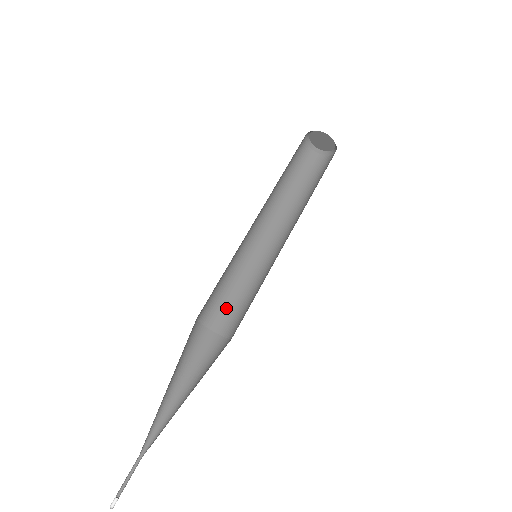
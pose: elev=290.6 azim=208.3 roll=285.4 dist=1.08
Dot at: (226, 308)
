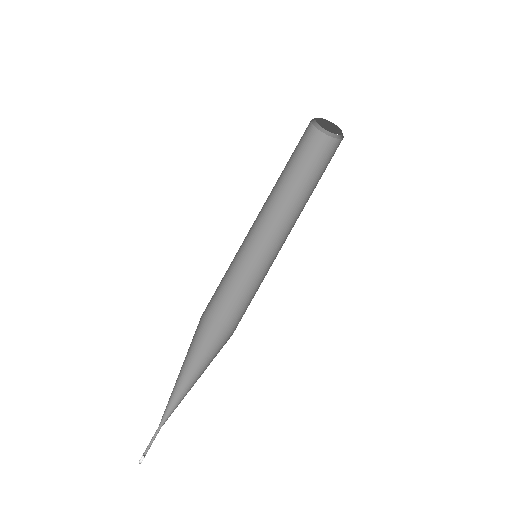
Dot at: (229, 300)
